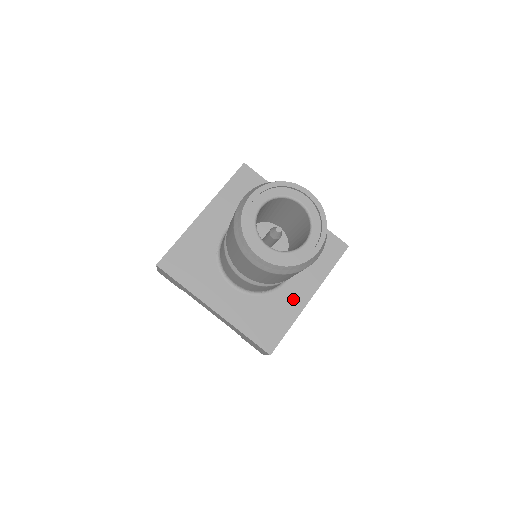
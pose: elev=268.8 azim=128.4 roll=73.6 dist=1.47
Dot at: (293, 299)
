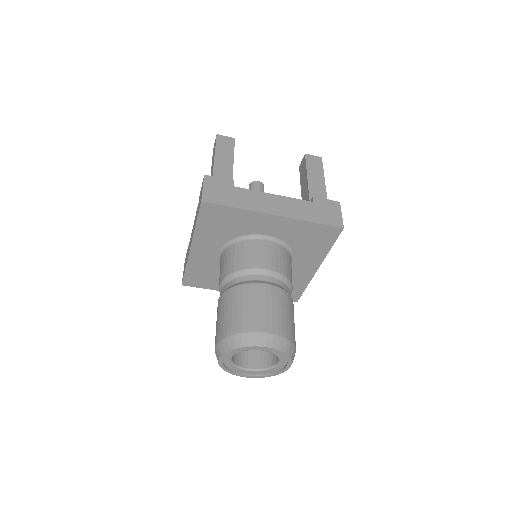
Dot at: (302, 274)
